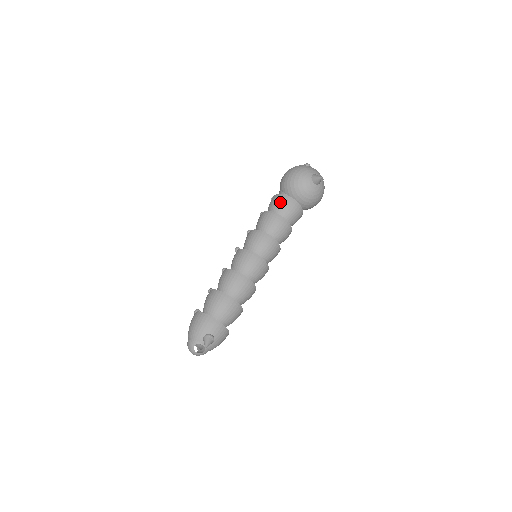
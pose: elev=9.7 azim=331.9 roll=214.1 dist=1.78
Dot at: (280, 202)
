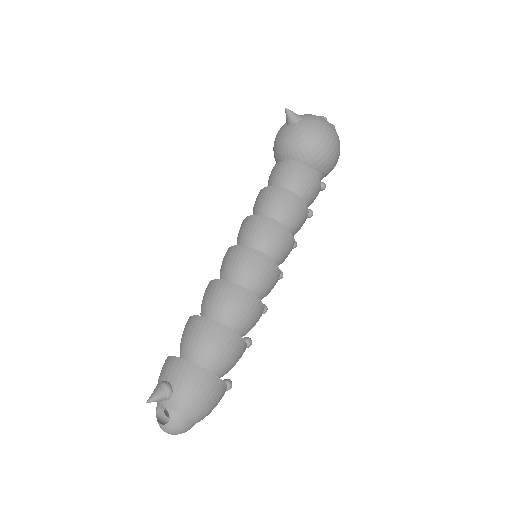
Dot at: (268, 180)
